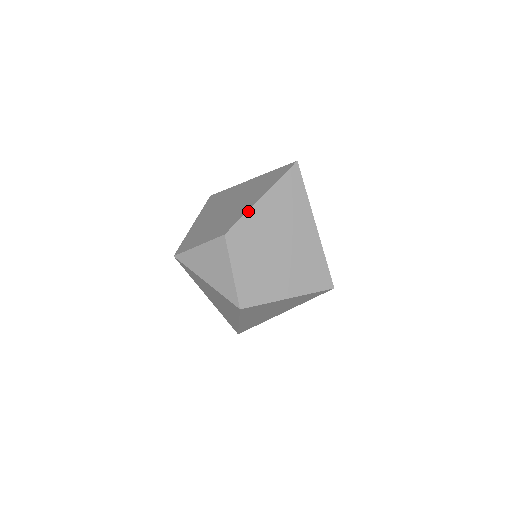
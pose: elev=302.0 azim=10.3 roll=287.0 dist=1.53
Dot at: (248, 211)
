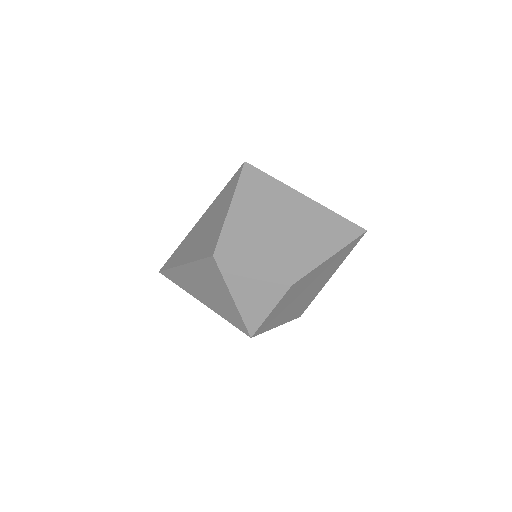
Dot at: (317, 267)
